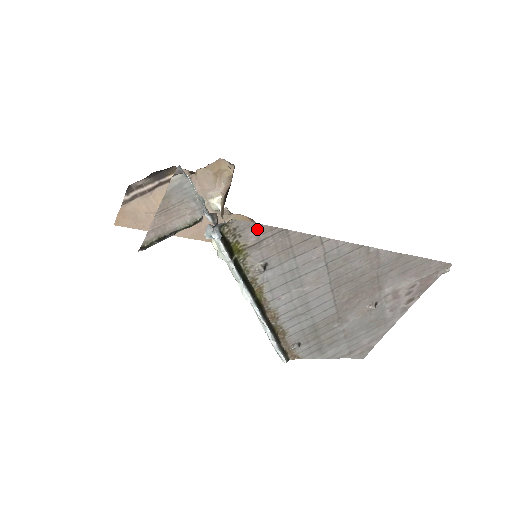
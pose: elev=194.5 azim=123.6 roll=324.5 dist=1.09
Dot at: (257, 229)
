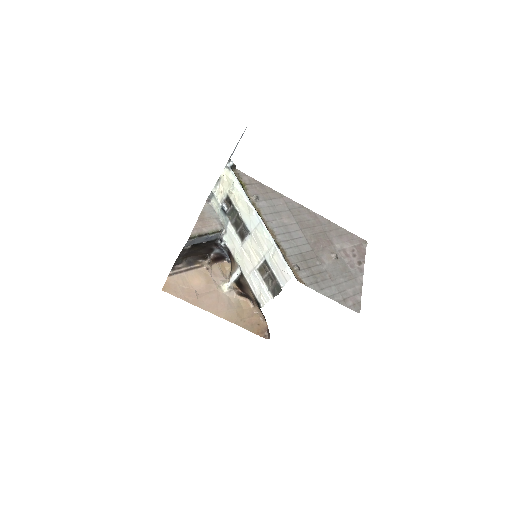
Dot at: (248, 178)
